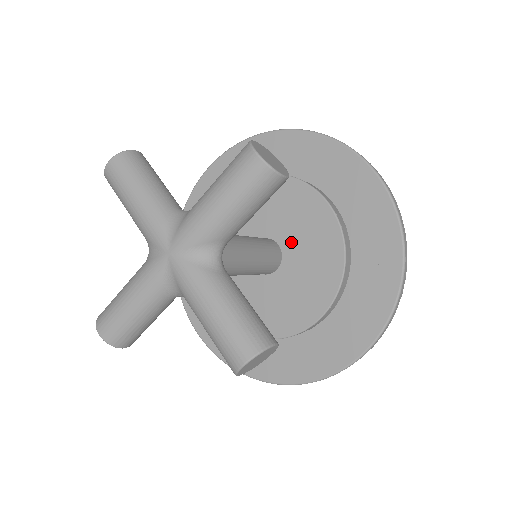
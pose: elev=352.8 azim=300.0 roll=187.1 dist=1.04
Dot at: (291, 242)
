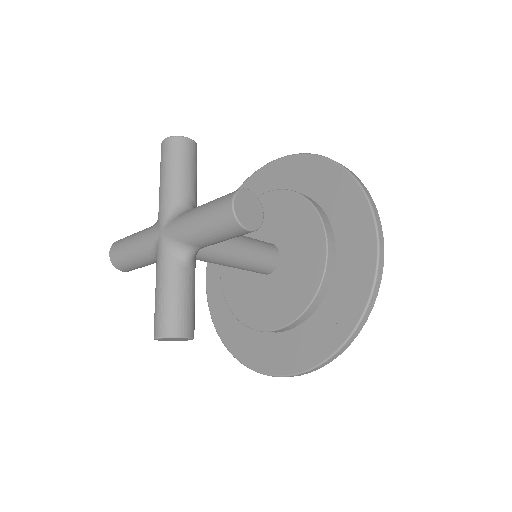
Dot at: (288, 261)
